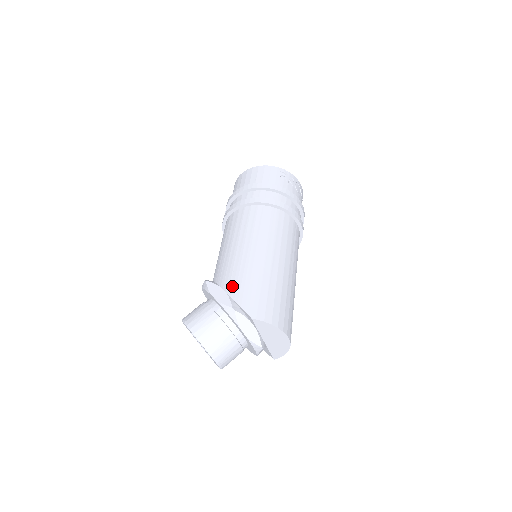
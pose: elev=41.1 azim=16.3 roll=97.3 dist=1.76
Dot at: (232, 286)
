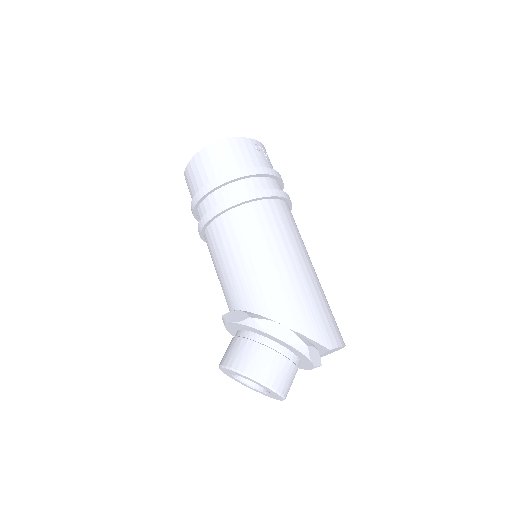
Dot at: (290, 318)
